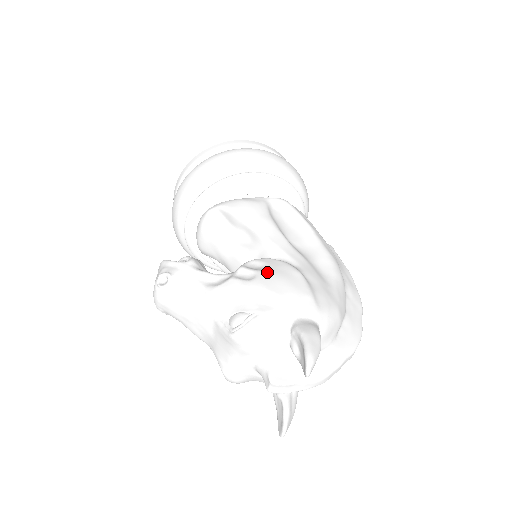
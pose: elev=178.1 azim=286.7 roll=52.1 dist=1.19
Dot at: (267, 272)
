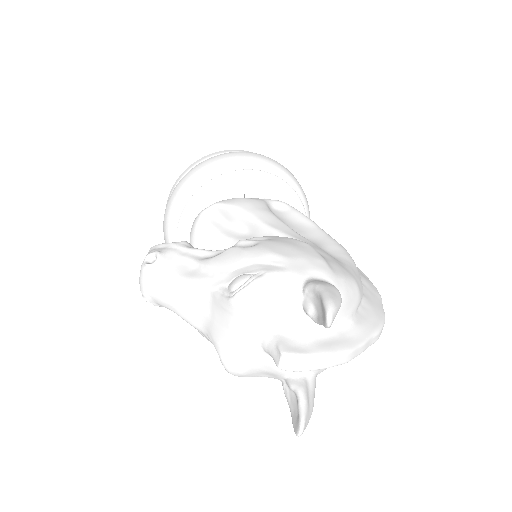
Dot at: (271, 240)
